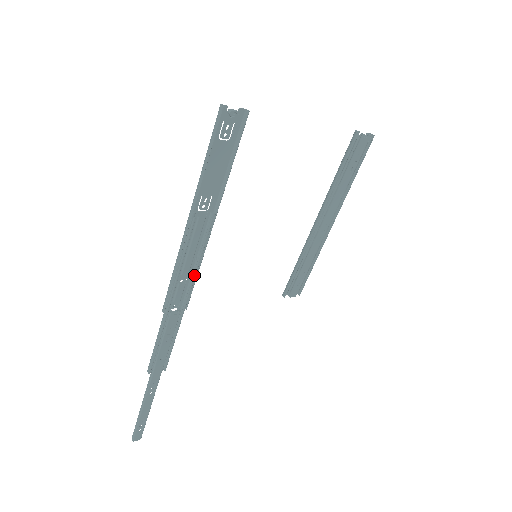
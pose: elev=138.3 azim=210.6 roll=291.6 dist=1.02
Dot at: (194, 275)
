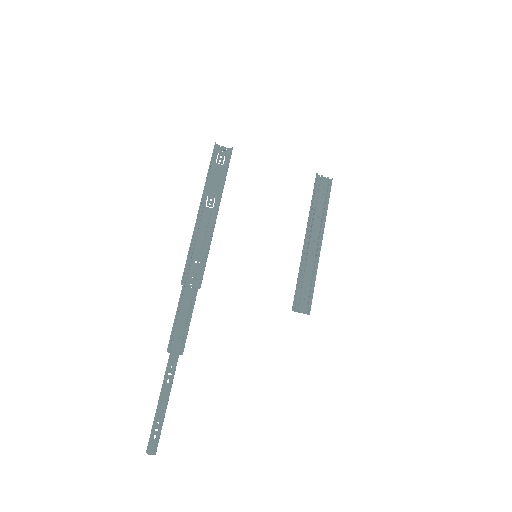
Dot at: (204, 255)
